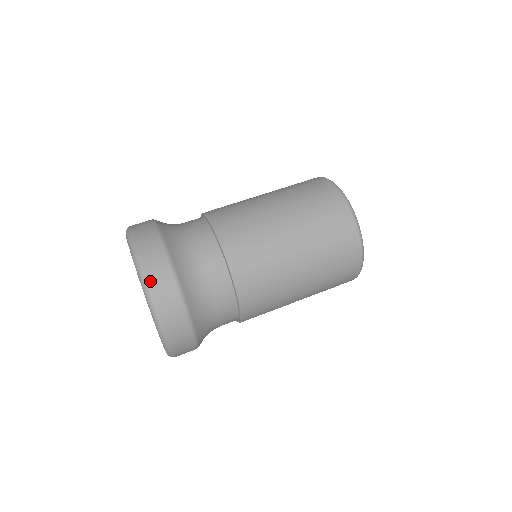
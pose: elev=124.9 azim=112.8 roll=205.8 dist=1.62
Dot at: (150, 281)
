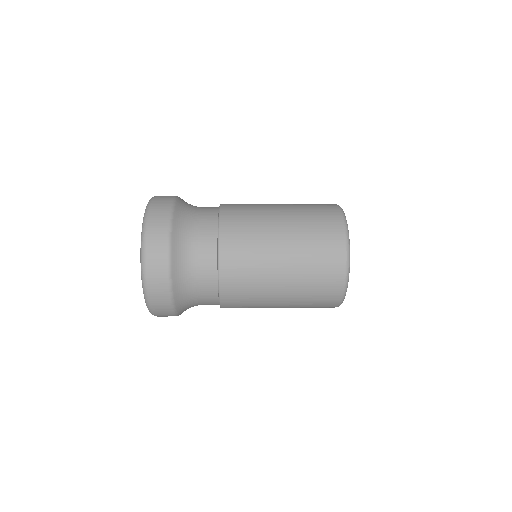
Dot at: (156, 197)
